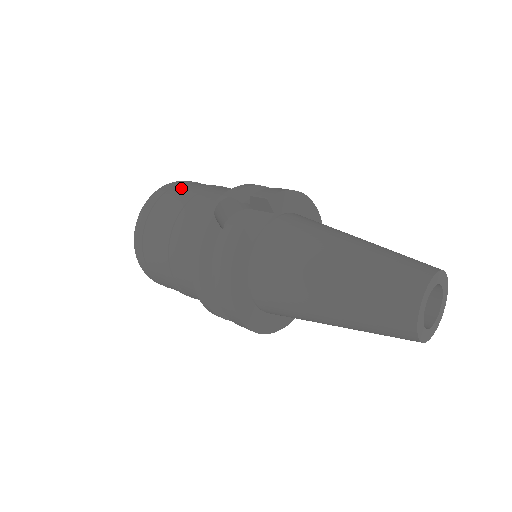
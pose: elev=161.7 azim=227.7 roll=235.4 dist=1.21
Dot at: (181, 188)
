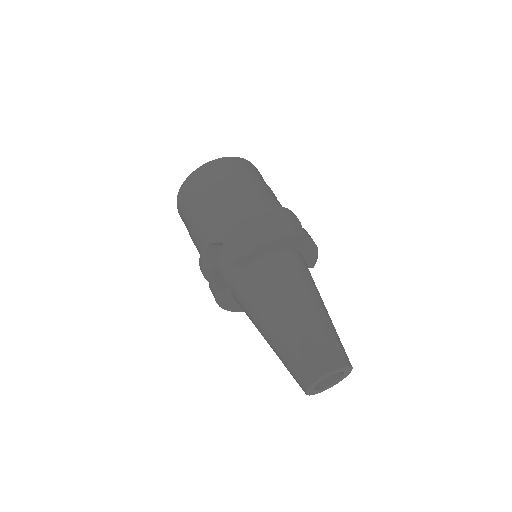
Dot at: (197, 190)
